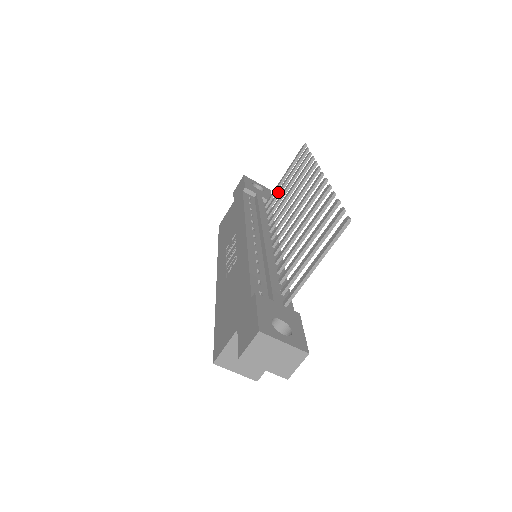
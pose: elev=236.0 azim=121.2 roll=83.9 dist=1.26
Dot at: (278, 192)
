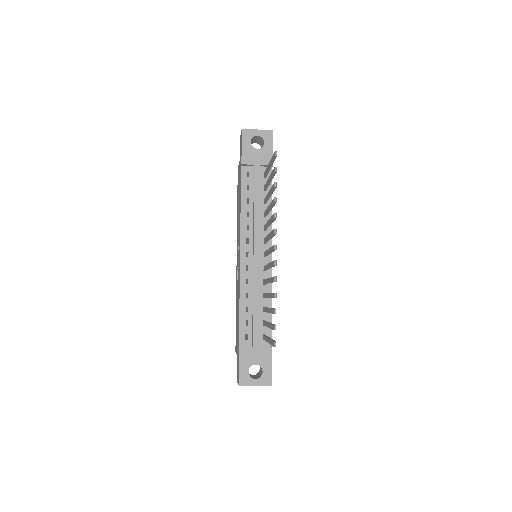
Dot at: (267, 184)
